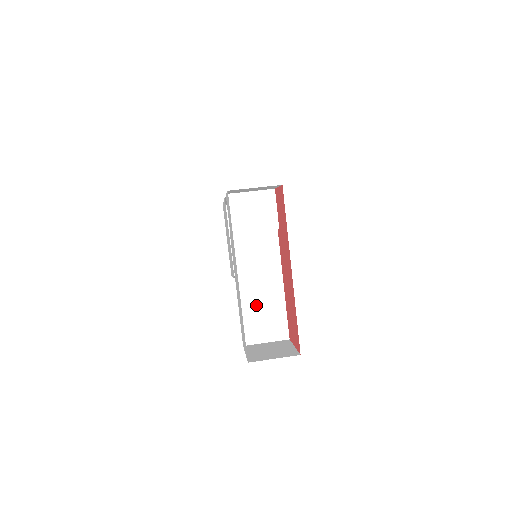
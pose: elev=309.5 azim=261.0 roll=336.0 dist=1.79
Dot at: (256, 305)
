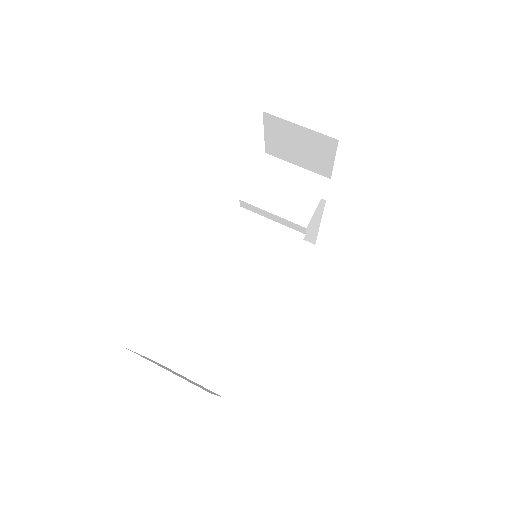
Dot at: (212, 315)
